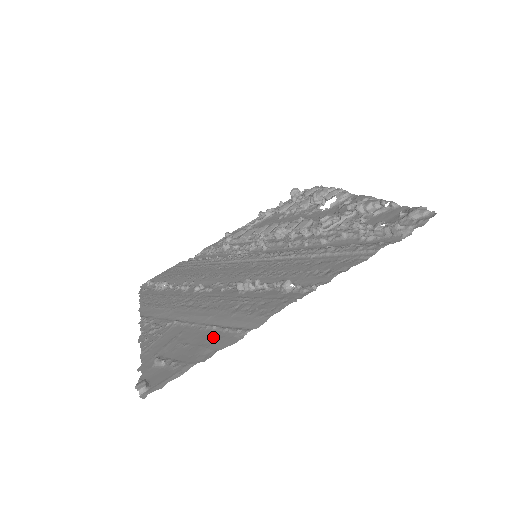
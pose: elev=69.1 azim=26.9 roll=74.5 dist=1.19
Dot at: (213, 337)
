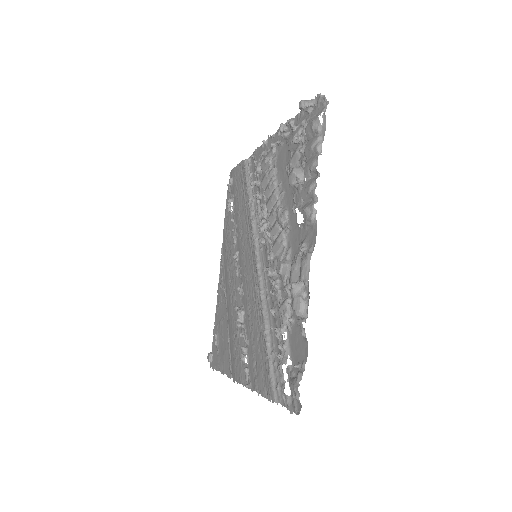
Dot at: (226, 353)
